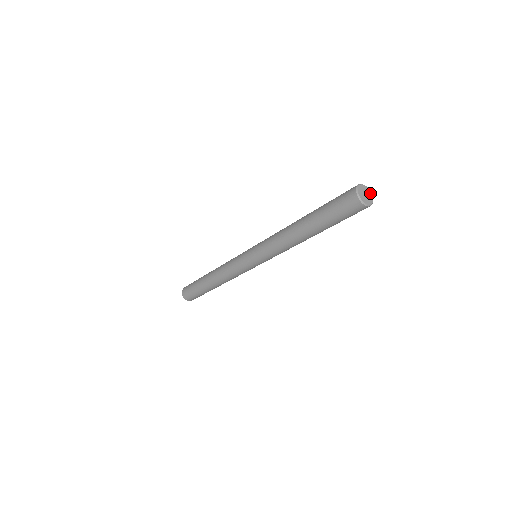
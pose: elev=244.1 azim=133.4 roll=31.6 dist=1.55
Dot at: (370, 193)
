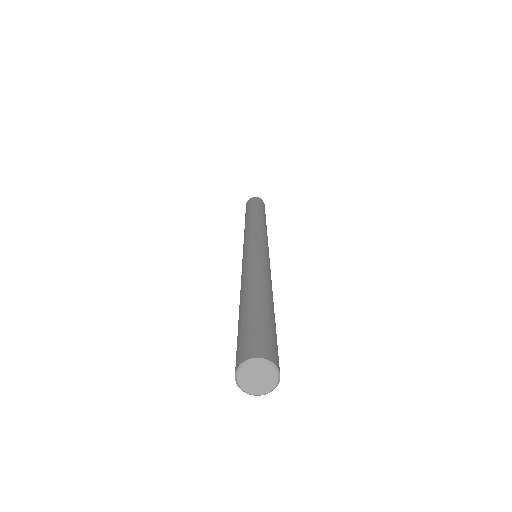
Dot at: (266, 367)
